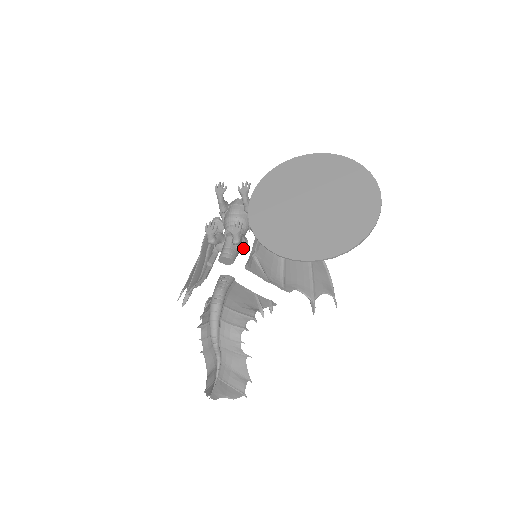
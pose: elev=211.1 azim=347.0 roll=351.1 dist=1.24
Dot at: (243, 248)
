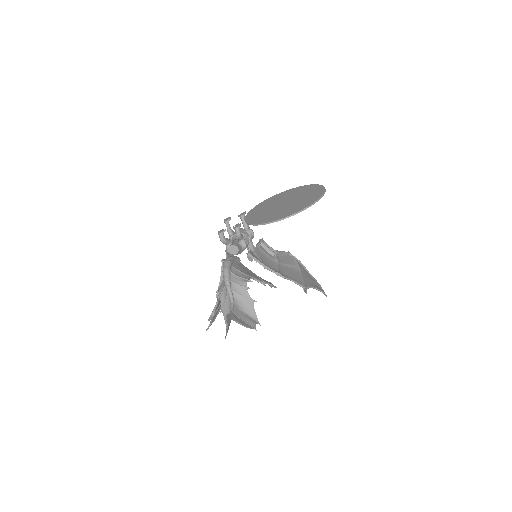
Dot at: (245, 243)
